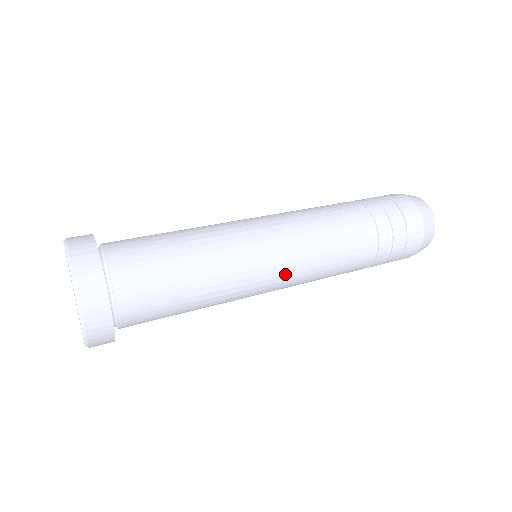
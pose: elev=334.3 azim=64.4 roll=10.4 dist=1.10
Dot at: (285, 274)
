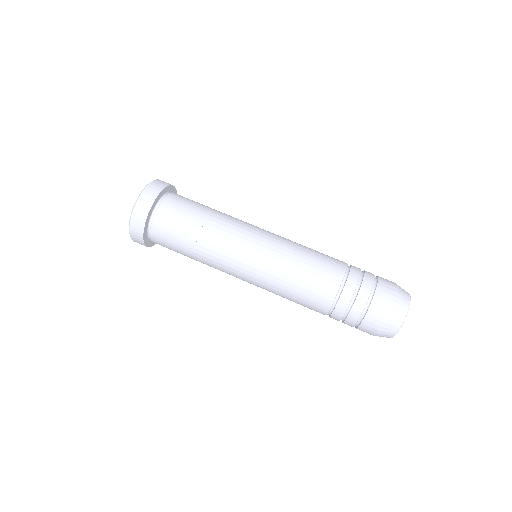
Dot at: (254, 284)
